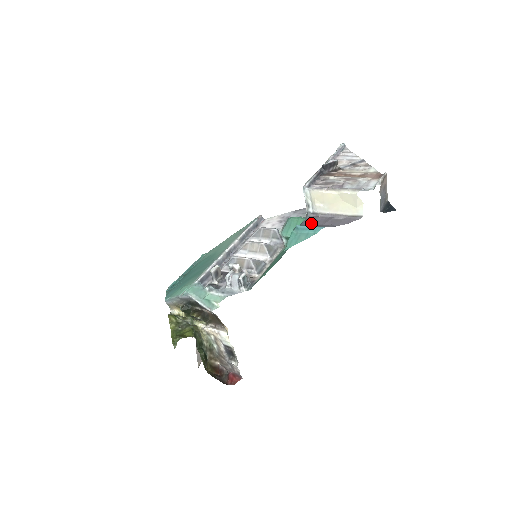
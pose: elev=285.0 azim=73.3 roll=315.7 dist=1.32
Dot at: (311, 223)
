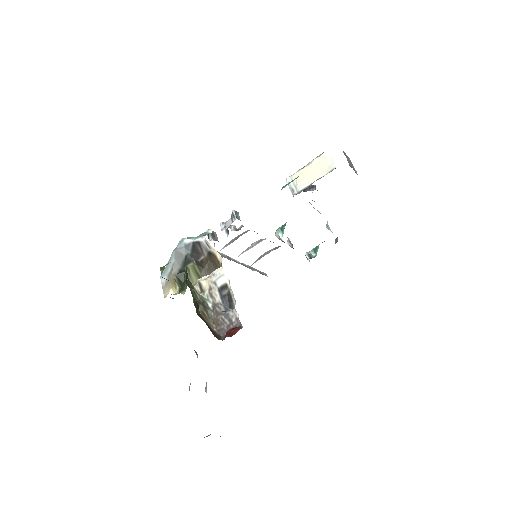
Dot at: occluded
